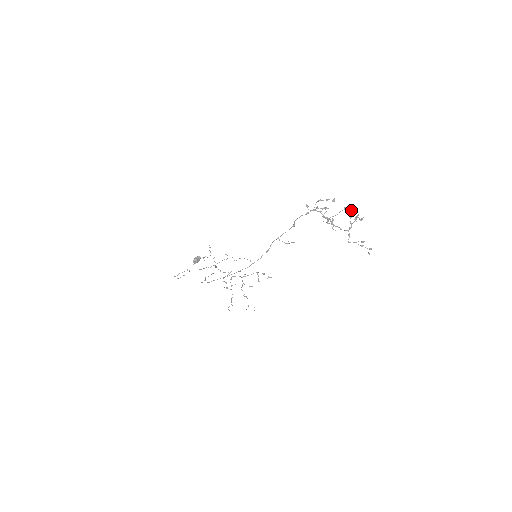
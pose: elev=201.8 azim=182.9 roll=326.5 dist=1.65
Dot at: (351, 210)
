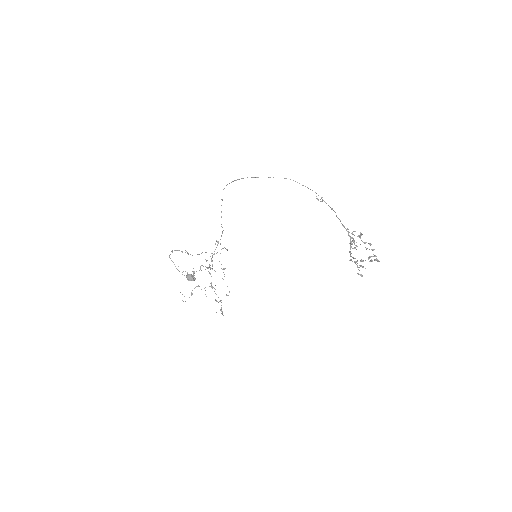
Dot at: occluded
